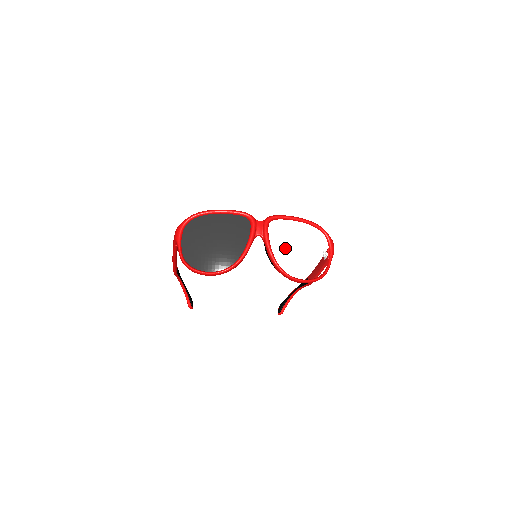
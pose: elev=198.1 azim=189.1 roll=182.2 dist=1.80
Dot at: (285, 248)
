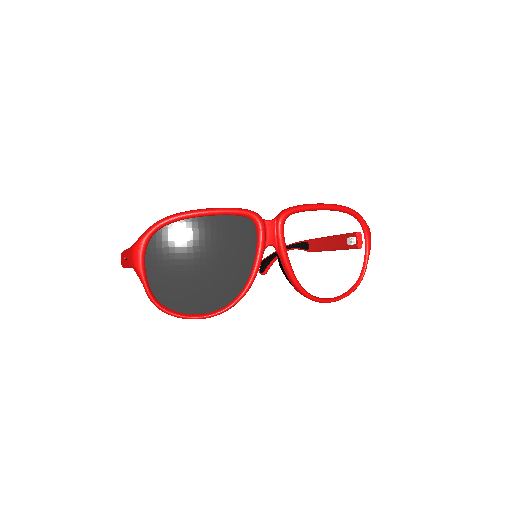
Dot at: (310, 259)
